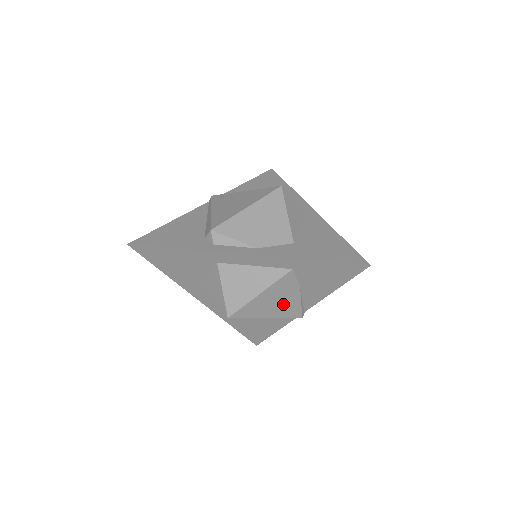
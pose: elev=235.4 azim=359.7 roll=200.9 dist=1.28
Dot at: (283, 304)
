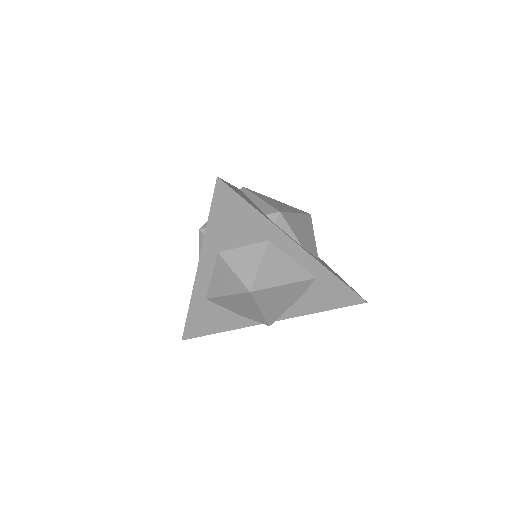
Dot at: (279, 304)
